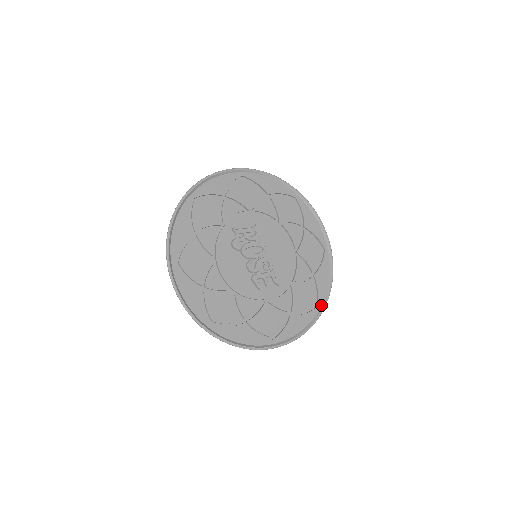
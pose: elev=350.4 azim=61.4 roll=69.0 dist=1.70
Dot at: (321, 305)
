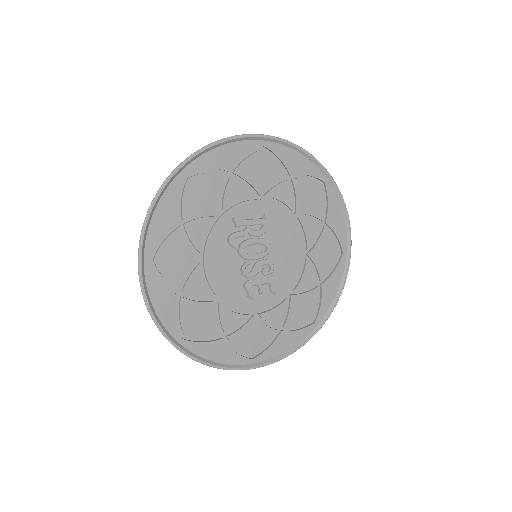
Dot at: (320, 321)
